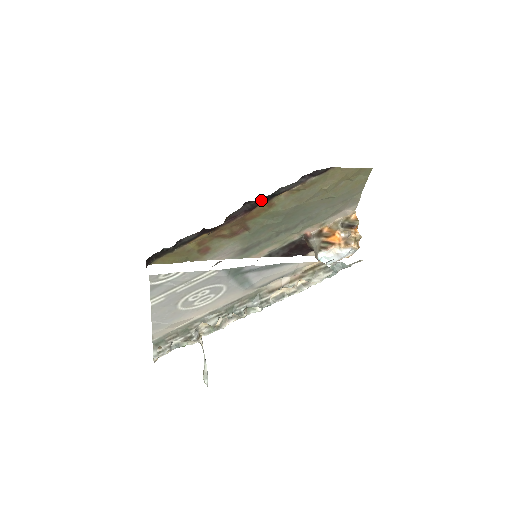
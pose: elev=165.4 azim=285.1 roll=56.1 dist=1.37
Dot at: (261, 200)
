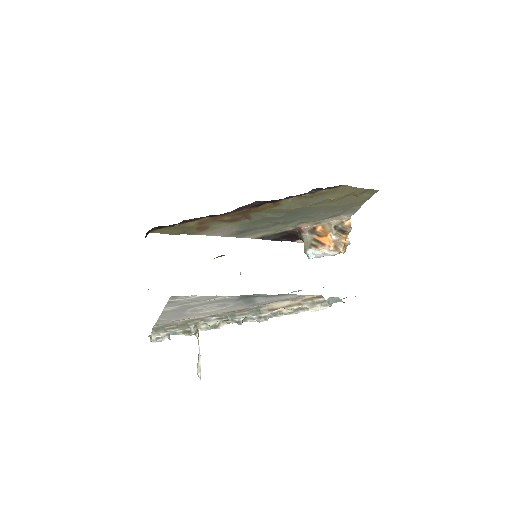
Dot at: (270, 201)
